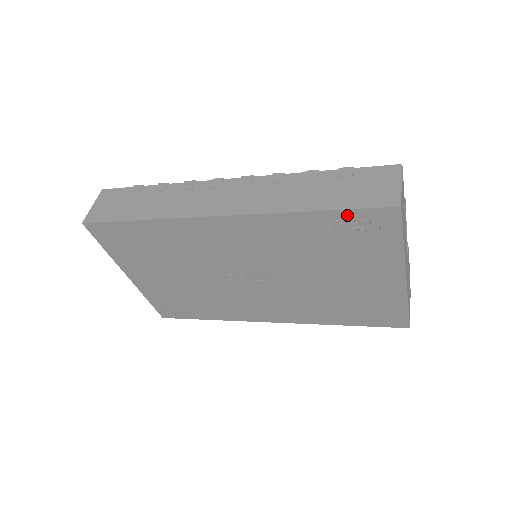
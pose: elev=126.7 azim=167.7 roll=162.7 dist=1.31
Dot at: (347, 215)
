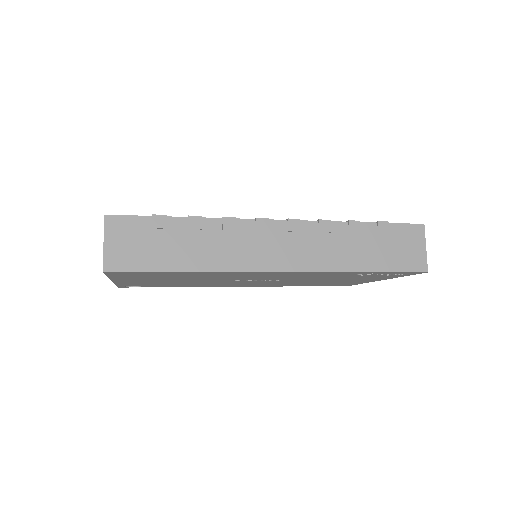
Dot at: (387, 273)
